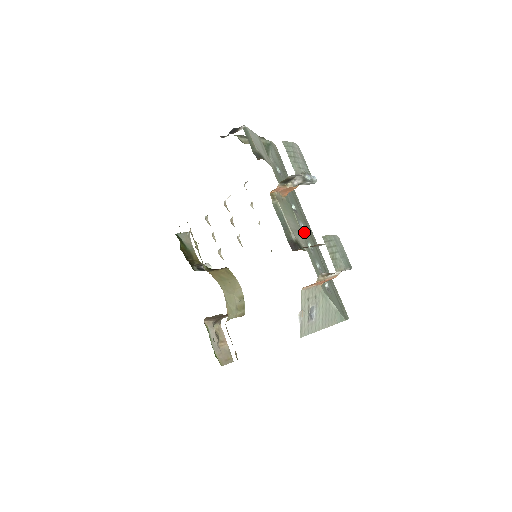
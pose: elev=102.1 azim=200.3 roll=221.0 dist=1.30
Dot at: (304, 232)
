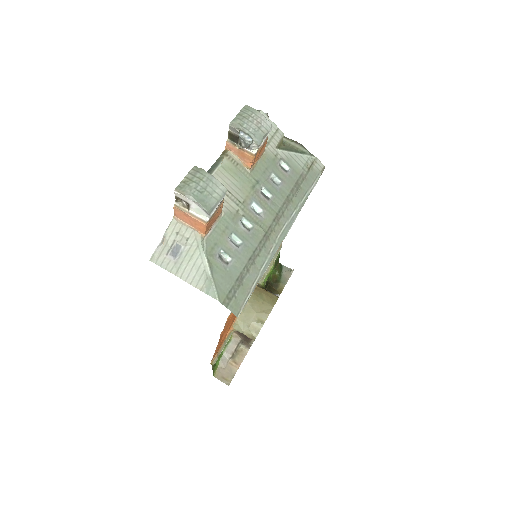
Dot at: (253, 212)
